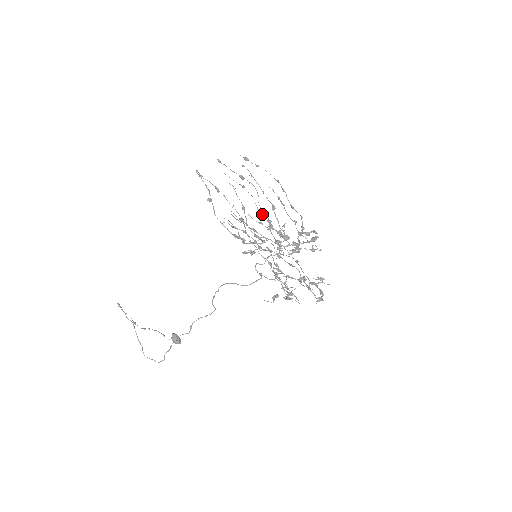
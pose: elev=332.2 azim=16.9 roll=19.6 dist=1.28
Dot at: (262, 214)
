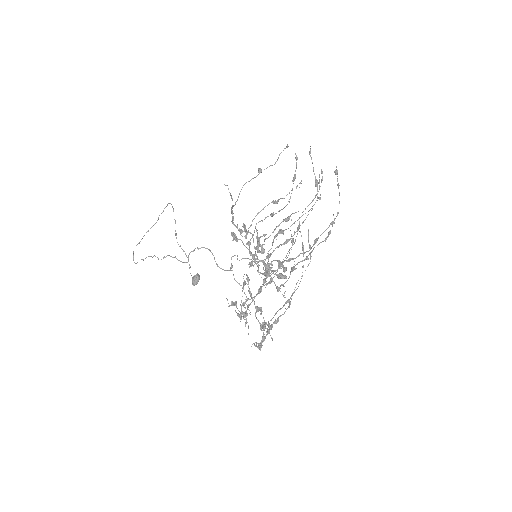
Dot at: (298, 229)
